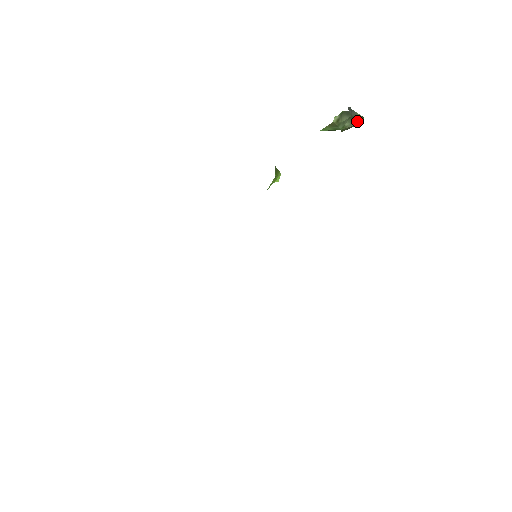
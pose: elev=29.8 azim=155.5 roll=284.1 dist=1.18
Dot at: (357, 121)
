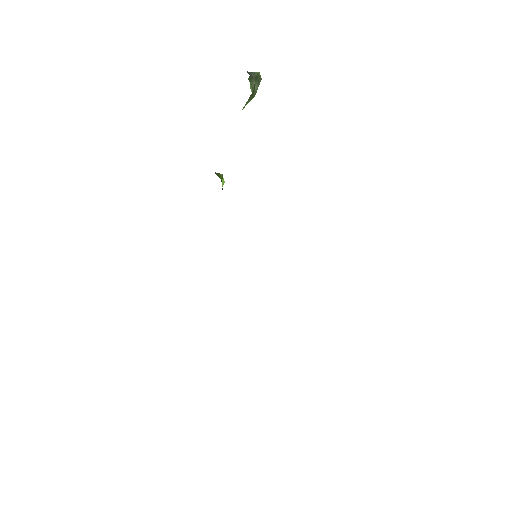
Dot at: (259, 79)
